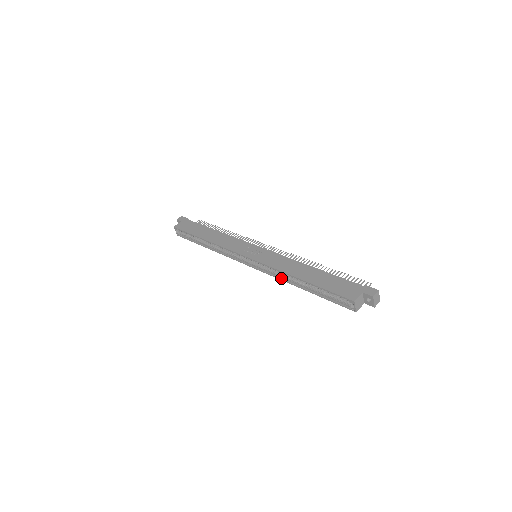
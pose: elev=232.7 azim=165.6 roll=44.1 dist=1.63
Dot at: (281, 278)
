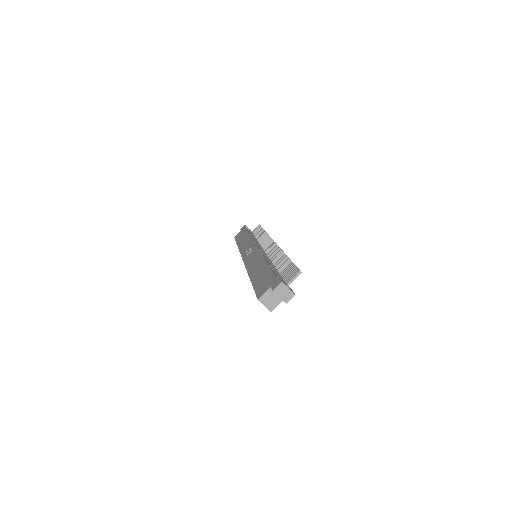
Dot at: occluded
